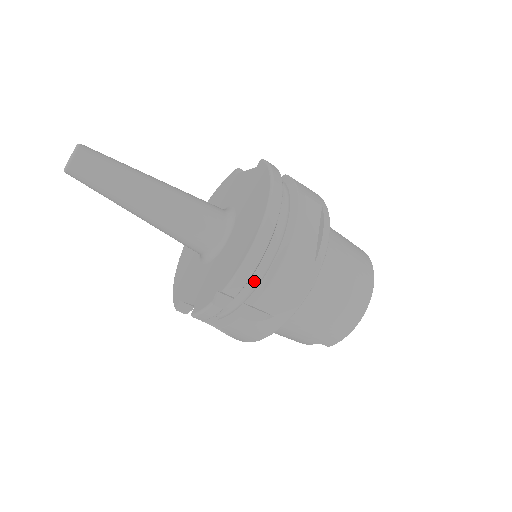
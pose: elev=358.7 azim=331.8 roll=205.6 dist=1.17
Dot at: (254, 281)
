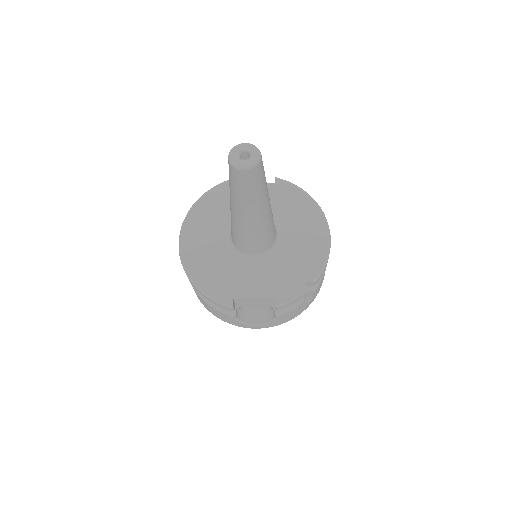
Dot at: occluded
